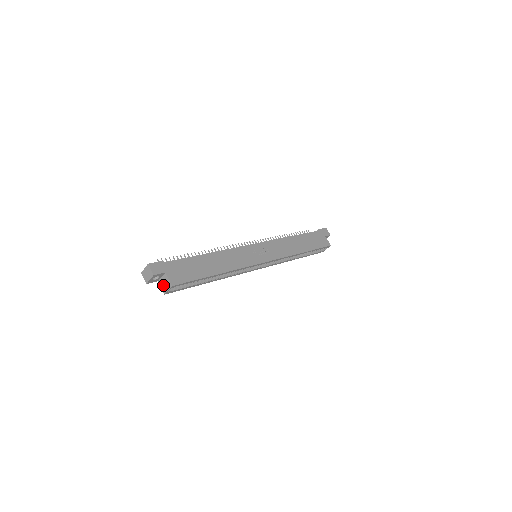
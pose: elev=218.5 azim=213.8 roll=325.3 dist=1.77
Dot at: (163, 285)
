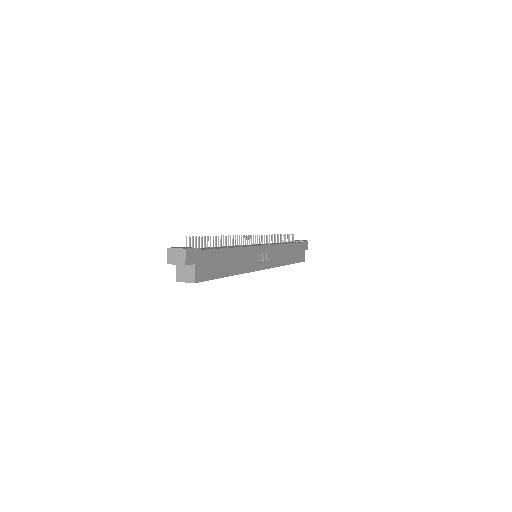
Dot at: (182, 272)
